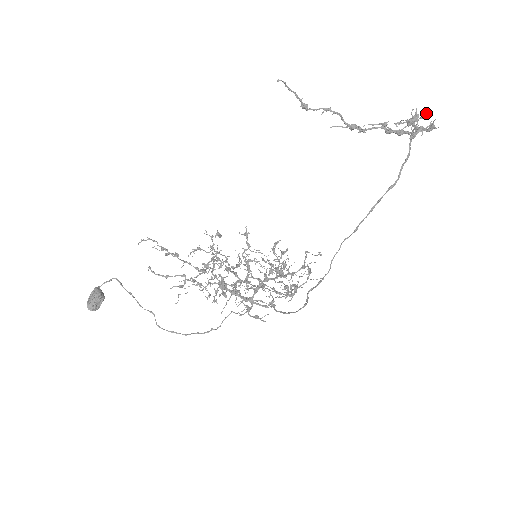
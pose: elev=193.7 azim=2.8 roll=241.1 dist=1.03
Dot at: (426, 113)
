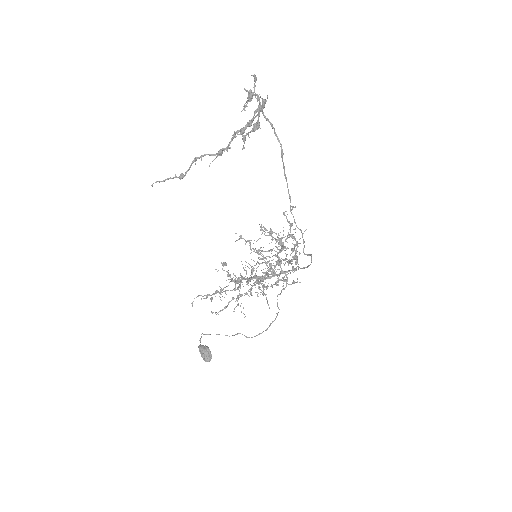
Dot at: (254, 76)
